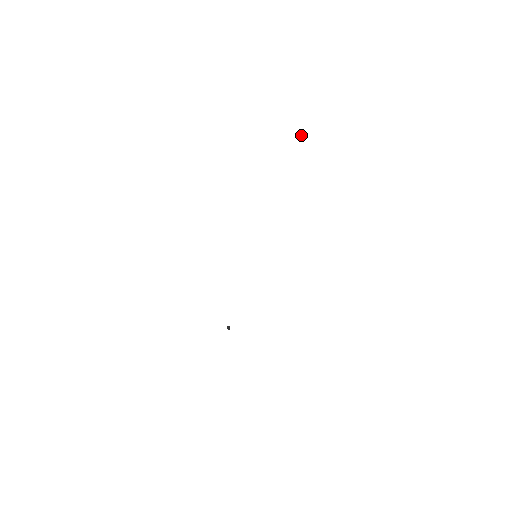
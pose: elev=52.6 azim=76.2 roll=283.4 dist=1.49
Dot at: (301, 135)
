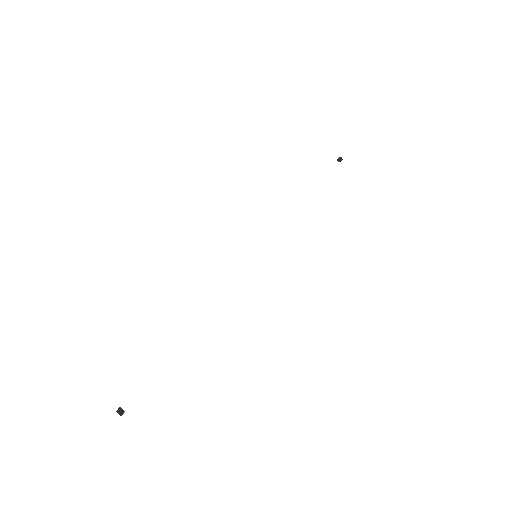
Dot at: occluded
